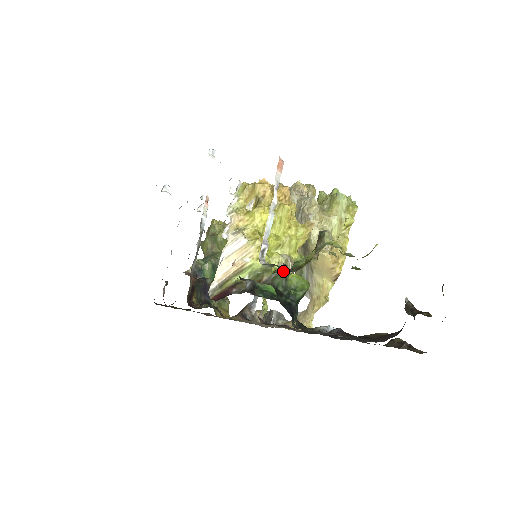
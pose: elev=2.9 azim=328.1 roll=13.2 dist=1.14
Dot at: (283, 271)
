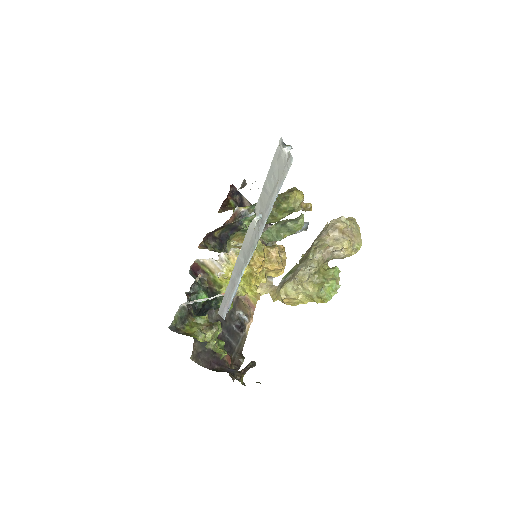
Dot at: occluded
